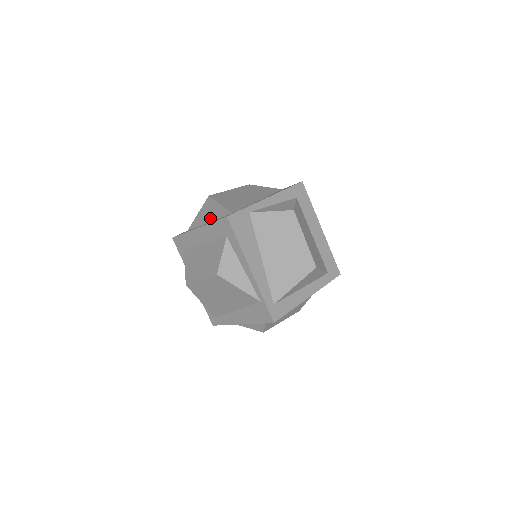
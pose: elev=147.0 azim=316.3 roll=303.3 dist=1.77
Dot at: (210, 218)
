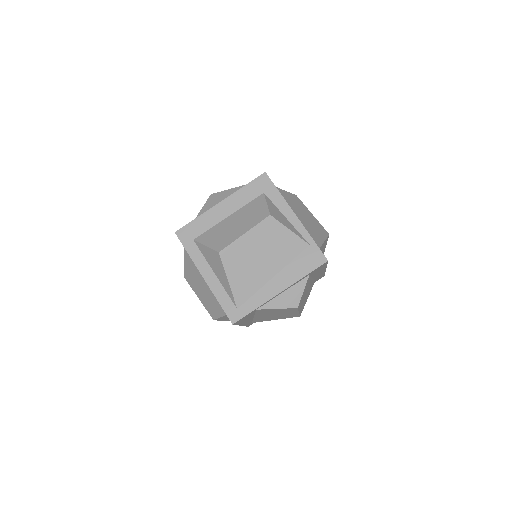
Dot at: occluded
